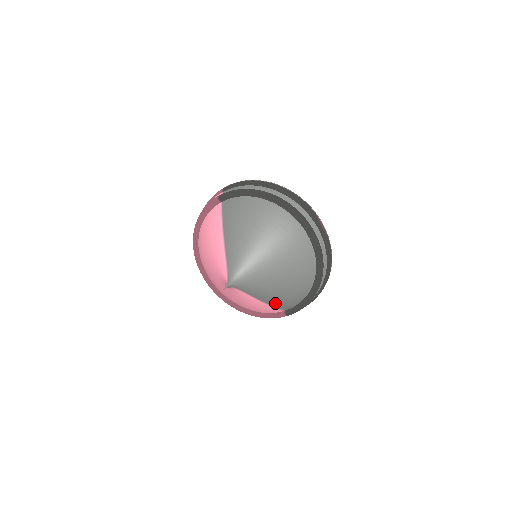
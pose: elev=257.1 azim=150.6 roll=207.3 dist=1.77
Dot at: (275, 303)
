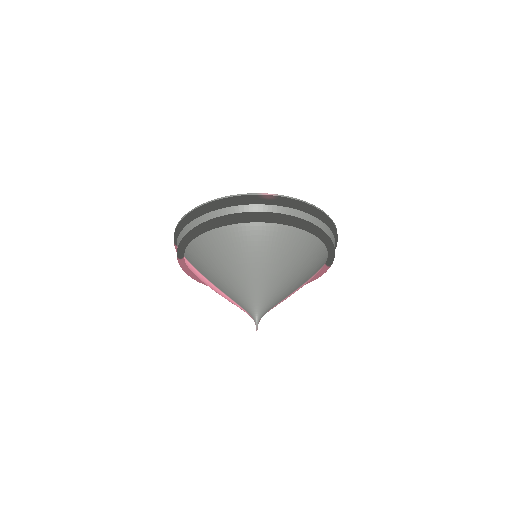
Dot at: (309, 277)
